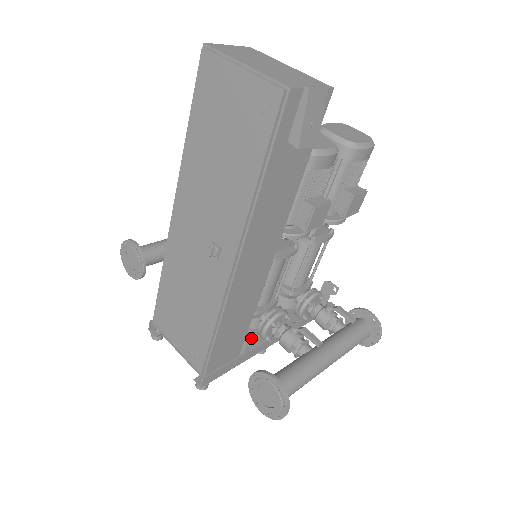
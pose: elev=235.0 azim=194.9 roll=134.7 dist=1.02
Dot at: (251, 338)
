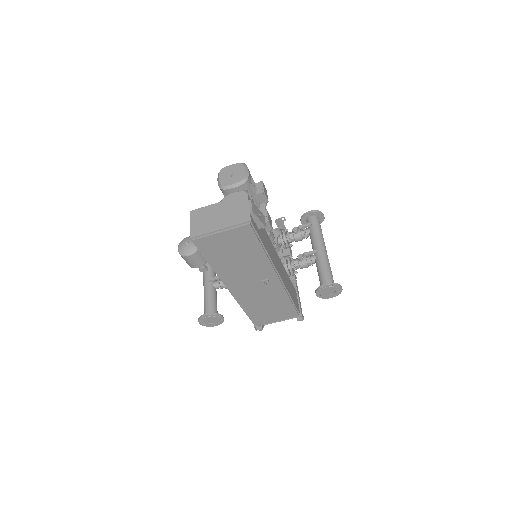
Dot at: (295, 282)
